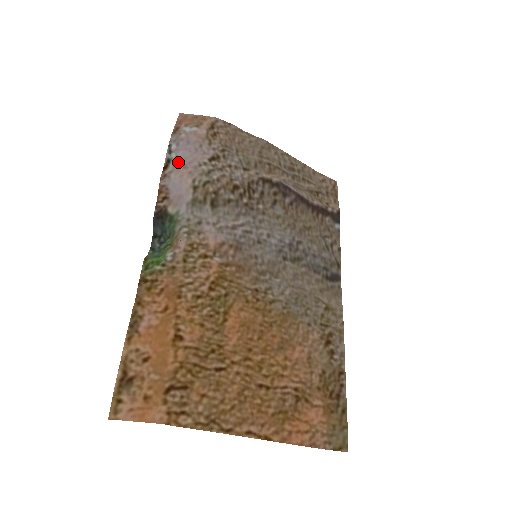
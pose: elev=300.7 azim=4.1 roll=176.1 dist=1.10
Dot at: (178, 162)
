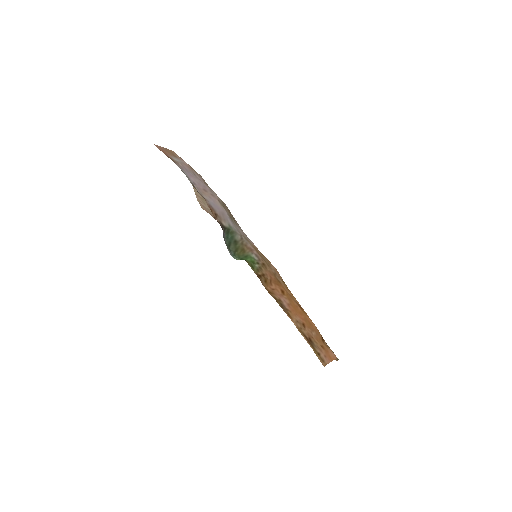
Dot at: (198, 186)
